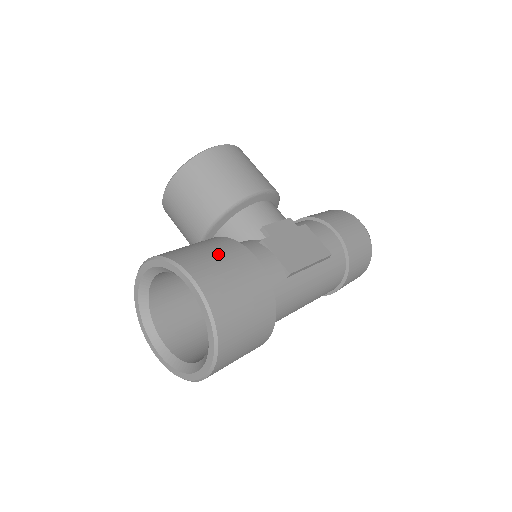
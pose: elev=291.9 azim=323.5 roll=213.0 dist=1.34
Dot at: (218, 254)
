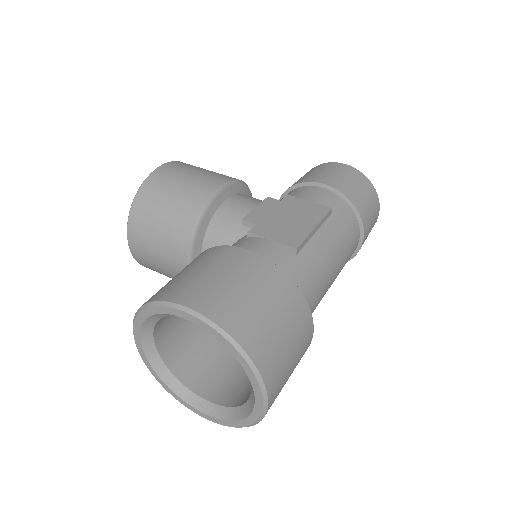
Dot at: (204, 268)
